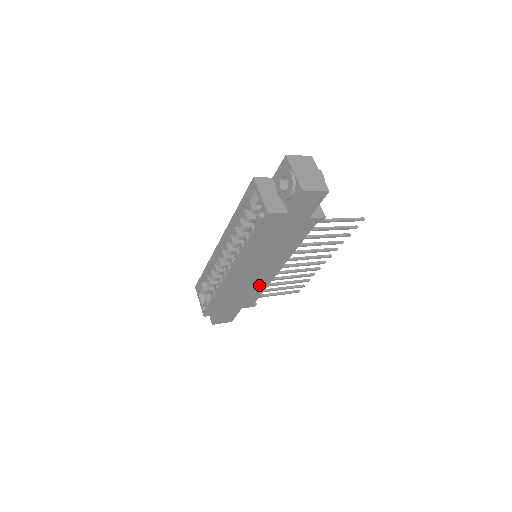
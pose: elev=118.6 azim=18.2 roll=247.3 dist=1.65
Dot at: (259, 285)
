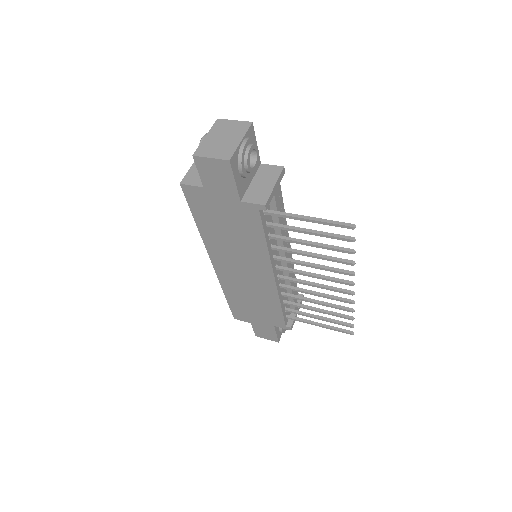
Dot at: (267, 296)
